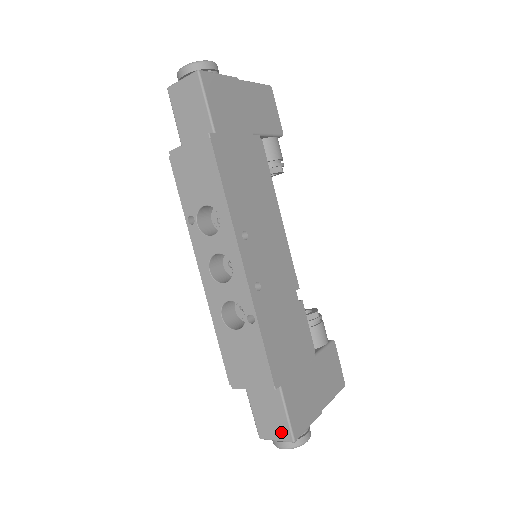
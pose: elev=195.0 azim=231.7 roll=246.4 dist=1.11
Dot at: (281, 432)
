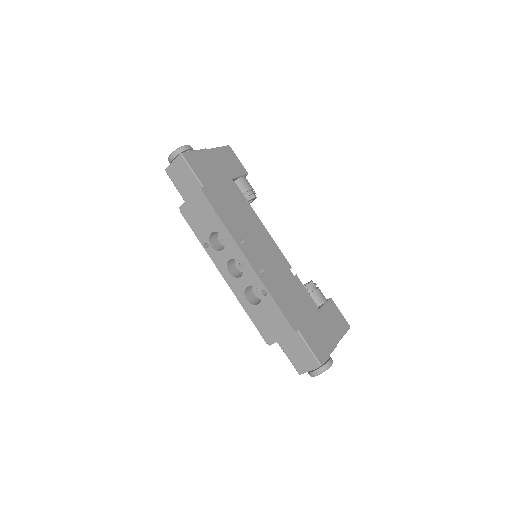
Dot at: (311, 363)
